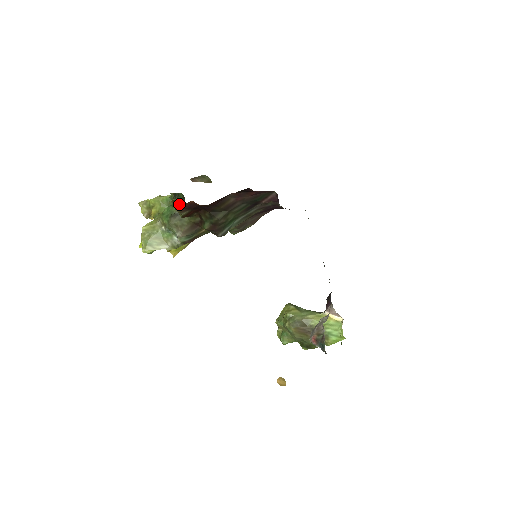
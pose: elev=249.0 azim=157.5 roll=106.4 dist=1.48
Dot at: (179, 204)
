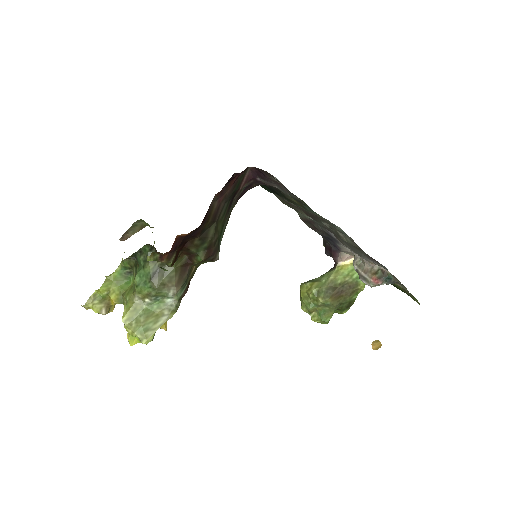
Dot at: occluded
